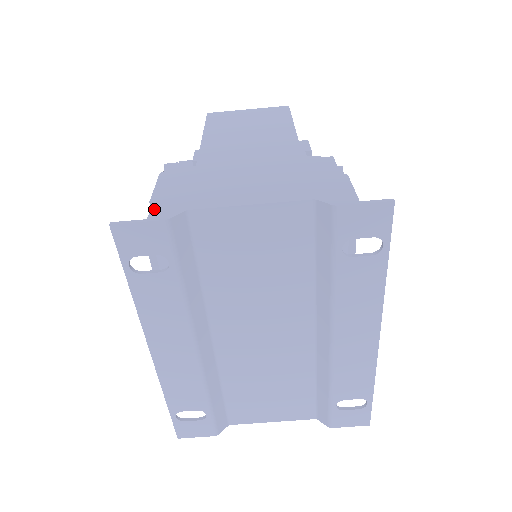
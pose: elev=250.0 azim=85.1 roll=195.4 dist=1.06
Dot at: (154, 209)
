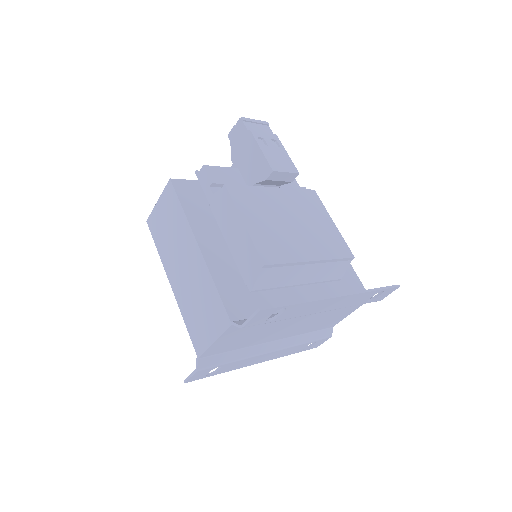
Dot at: occluded
